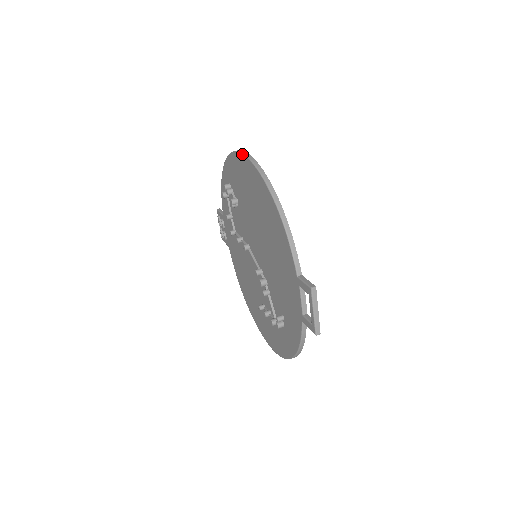
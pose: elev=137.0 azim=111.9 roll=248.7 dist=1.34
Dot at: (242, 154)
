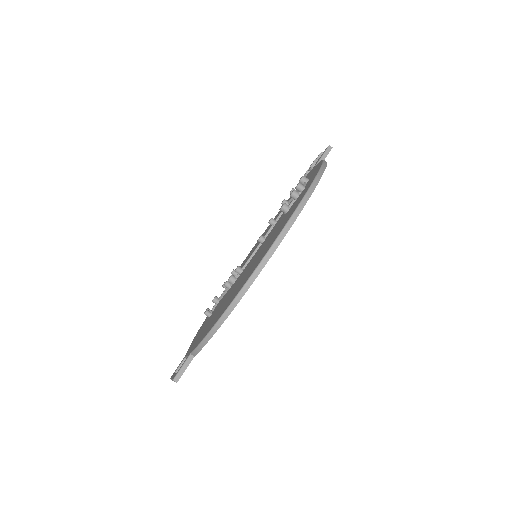
Dot at: (281, 230)
